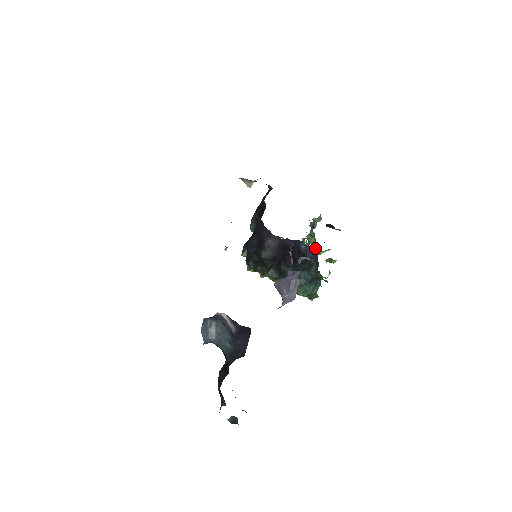
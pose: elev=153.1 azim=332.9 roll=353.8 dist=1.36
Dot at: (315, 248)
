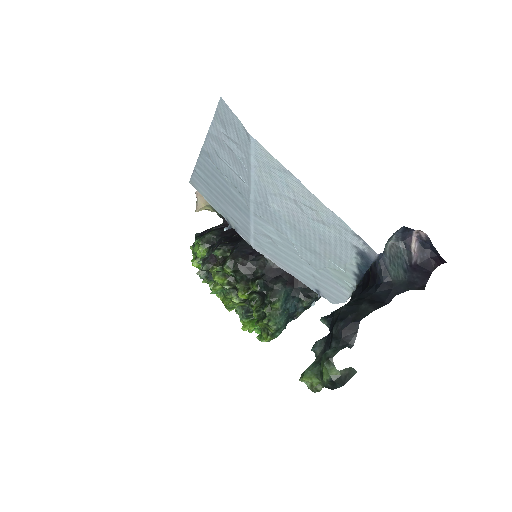
Dot at: occluded
